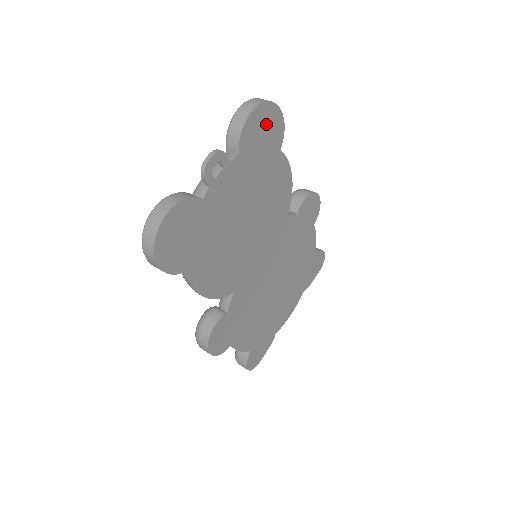
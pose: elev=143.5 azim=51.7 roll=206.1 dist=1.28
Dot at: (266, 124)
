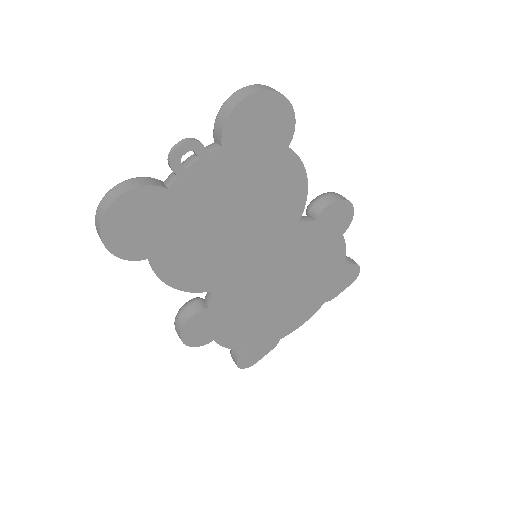
Dot at: (265, 116)
